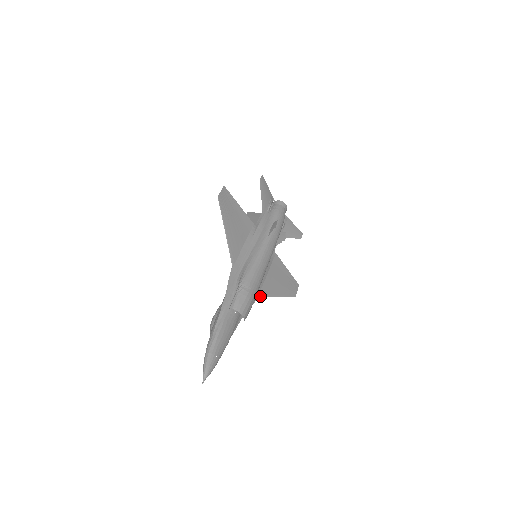
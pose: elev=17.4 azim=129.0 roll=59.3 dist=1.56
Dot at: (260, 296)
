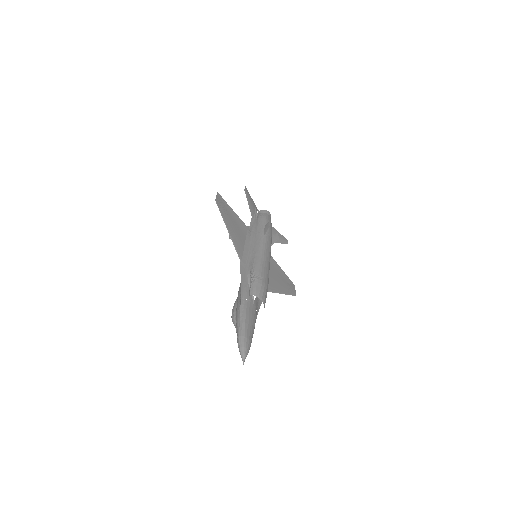
Dot at: (268, 291)
